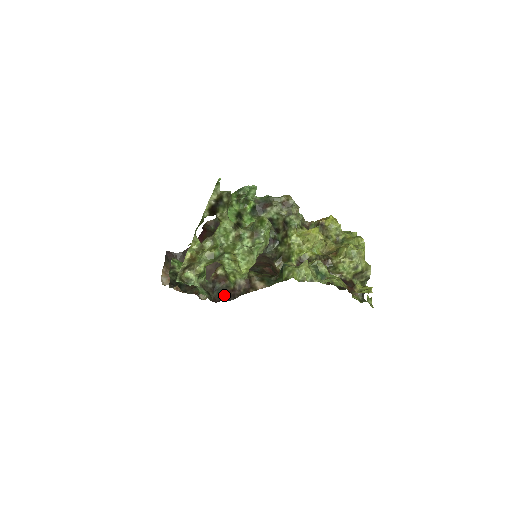
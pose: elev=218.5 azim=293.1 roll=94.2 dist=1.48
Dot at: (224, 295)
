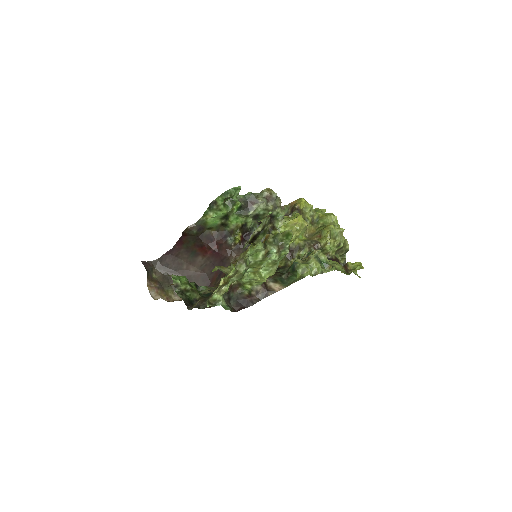
Dot at: (241, 303)
